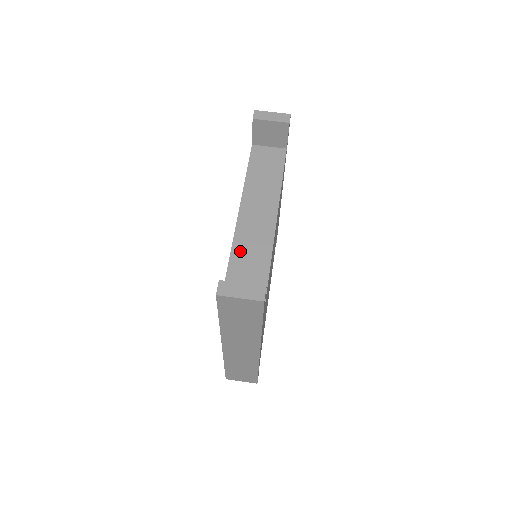
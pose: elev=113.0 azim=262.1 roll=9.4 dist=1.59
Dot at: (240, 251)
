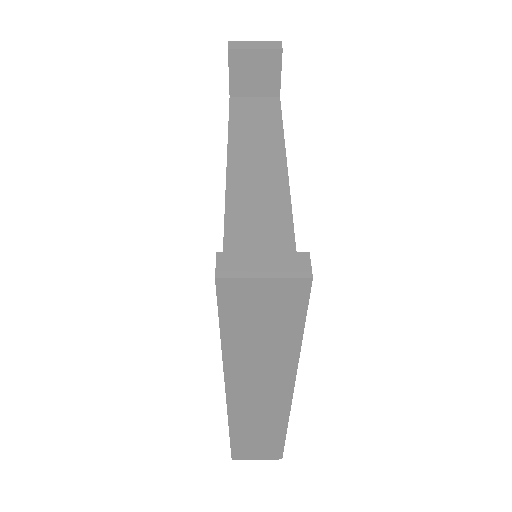
Dot at: (239, 225)
